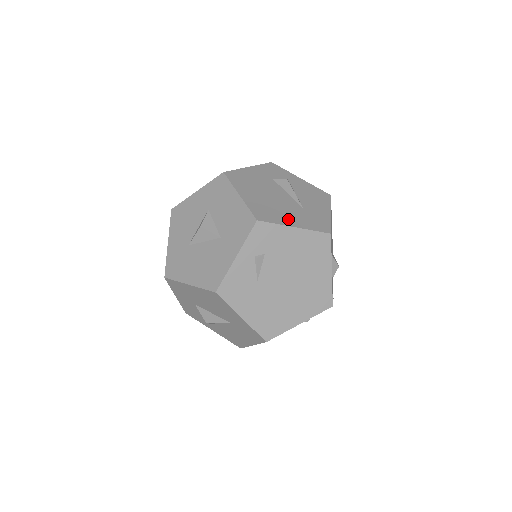
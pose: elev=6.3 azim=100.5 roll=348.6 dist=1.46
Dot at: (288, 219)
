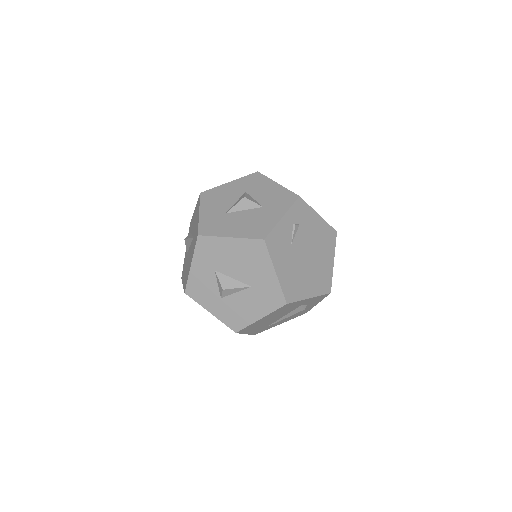
Dot at: occluded
